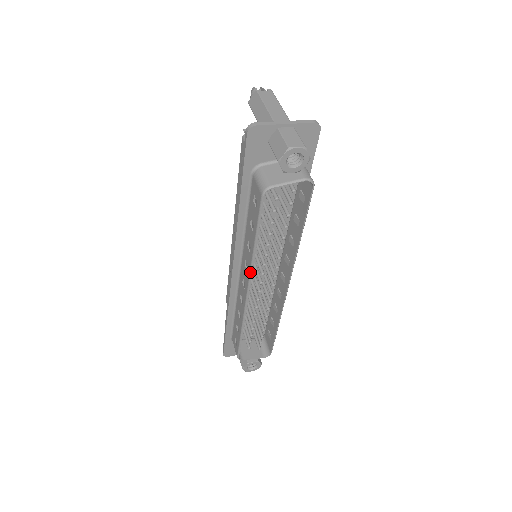
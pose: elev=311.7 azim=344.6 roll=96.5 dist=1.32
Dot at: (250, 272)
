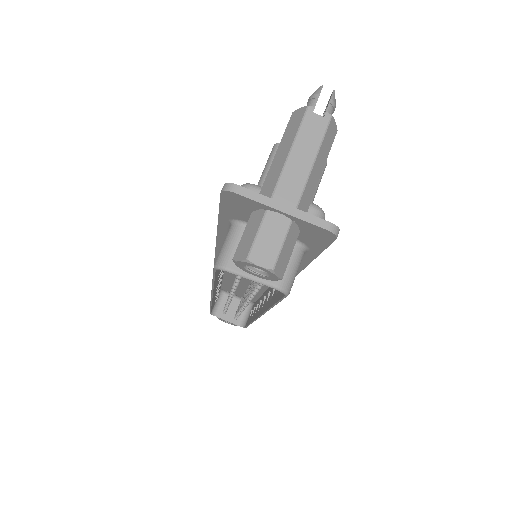
Dot at: (211, 291)
